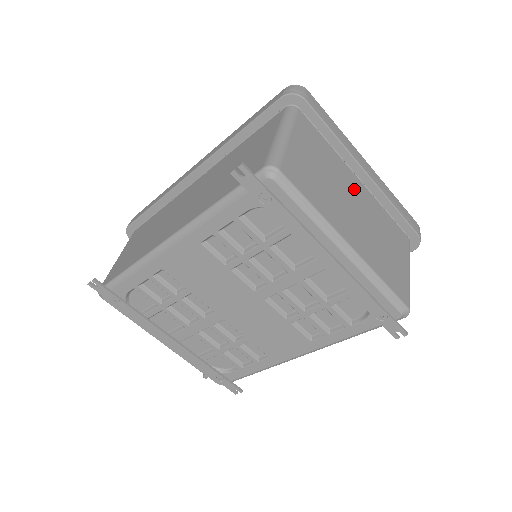
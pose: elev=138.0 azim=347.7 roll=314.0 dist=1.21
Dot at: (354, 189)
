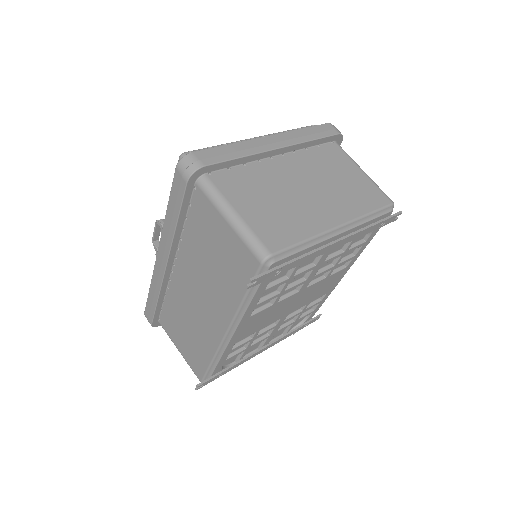
Dot at: (288, 172)
